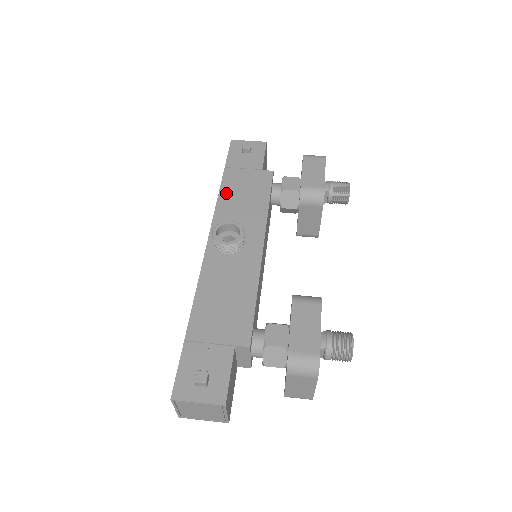
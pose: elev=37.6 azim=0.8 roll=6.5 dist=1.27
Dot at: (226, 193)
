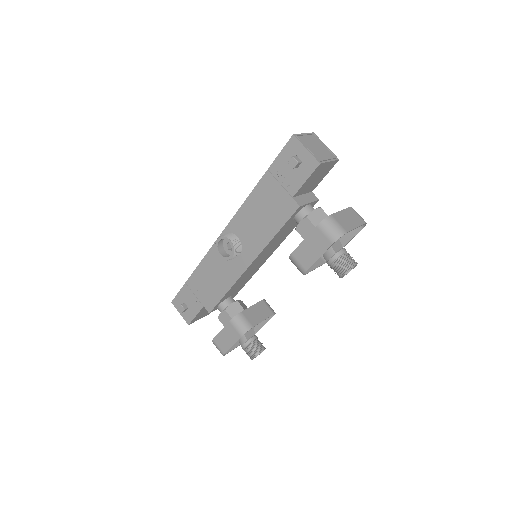
Dot at: (253, 200)
